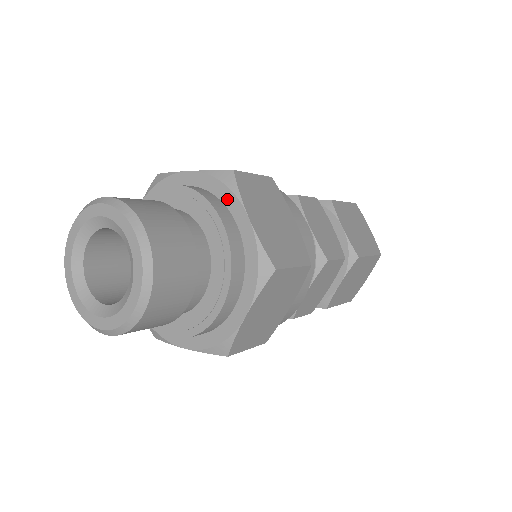
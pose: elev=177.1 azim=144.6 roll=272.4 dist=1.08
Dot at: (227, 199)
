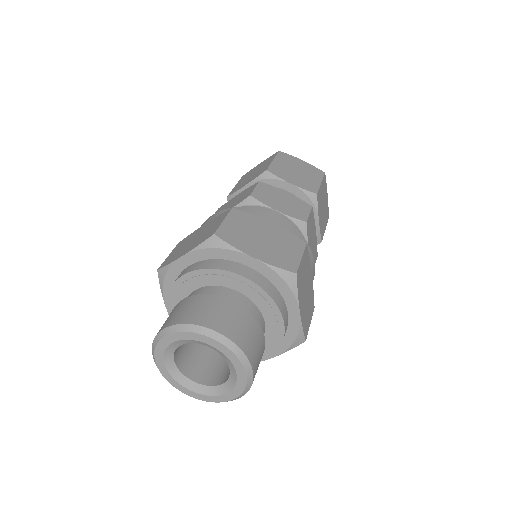
Dot at: (227, 256)
